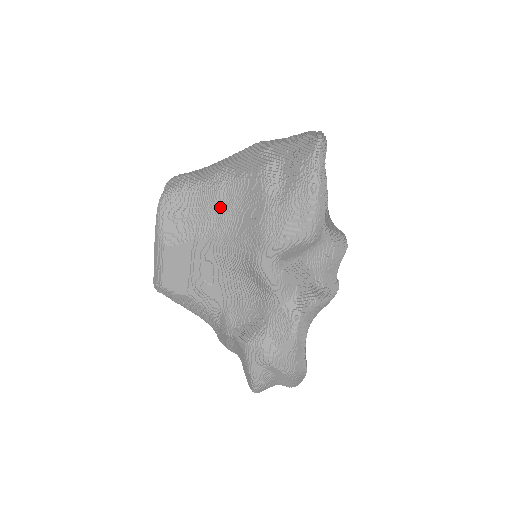
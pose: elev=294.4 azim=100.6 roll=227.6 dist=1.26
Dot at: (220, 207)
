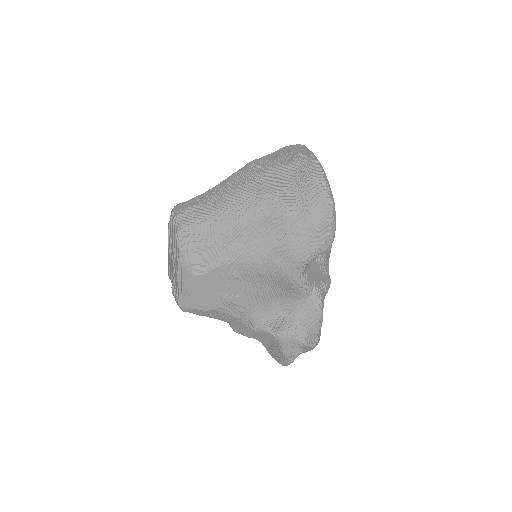
Dot at: (241, 233)
